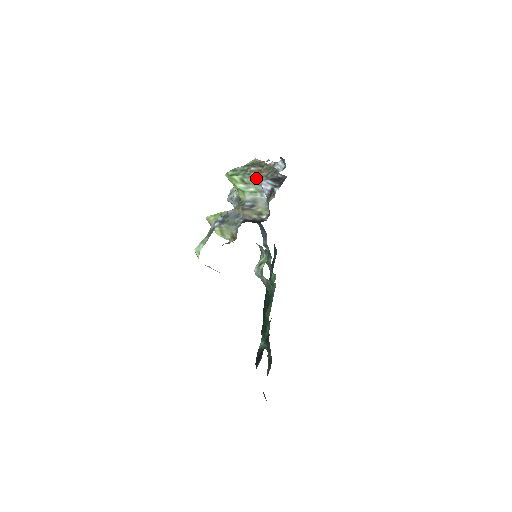
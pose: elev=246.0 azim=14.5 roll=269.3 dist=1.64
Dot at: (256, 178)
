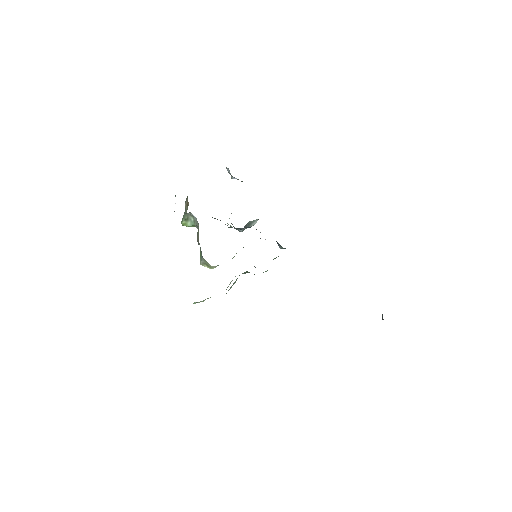
Dot at: (187, 209)
